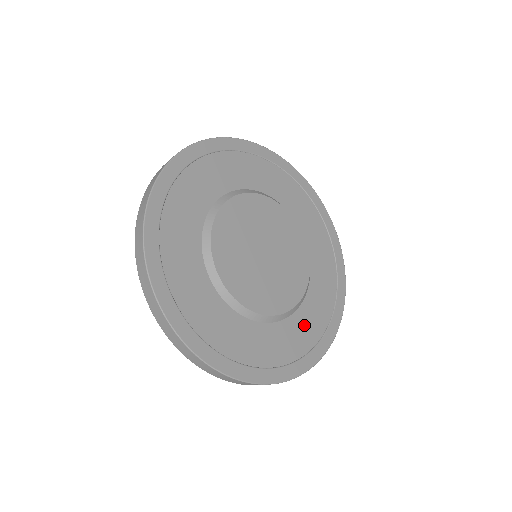
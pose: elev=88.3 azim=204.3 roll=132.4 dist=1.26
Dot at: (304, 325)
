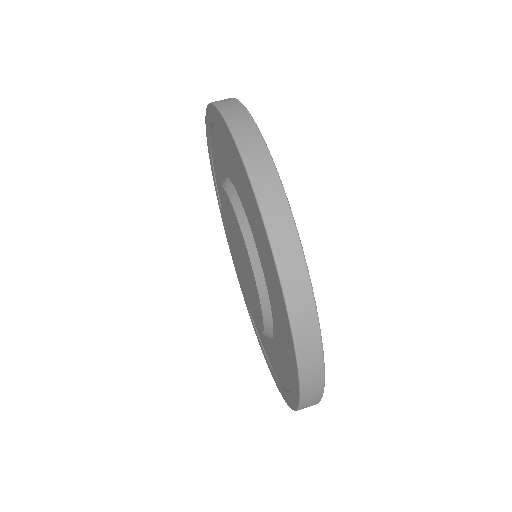
Dot at: occluded
